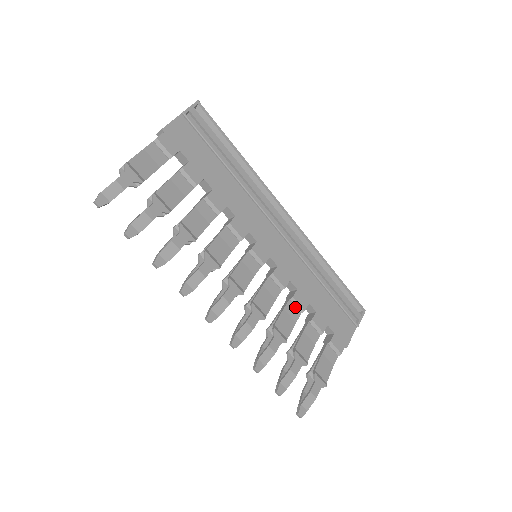
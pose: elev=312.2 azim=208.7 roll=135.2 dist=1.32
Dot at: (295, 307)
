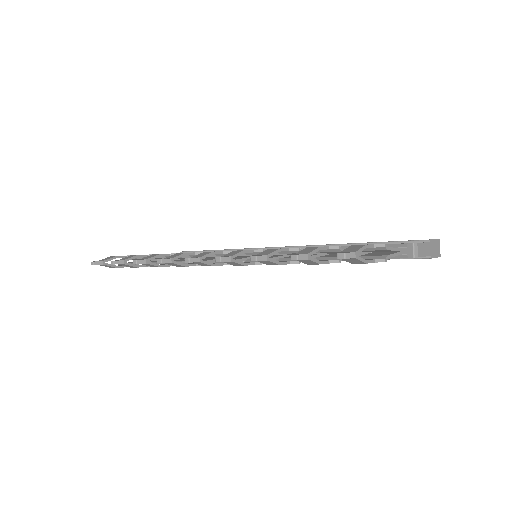
Dot at: occluded
